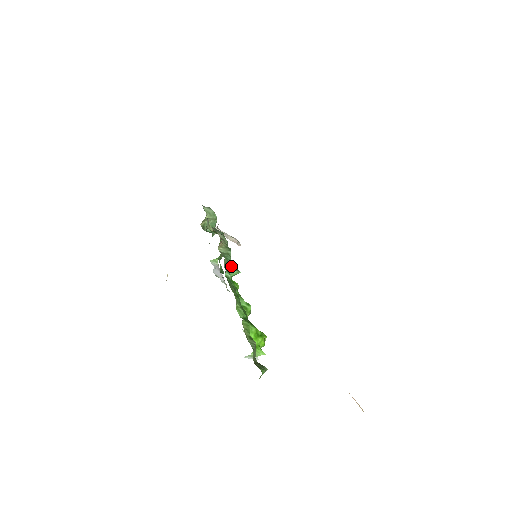
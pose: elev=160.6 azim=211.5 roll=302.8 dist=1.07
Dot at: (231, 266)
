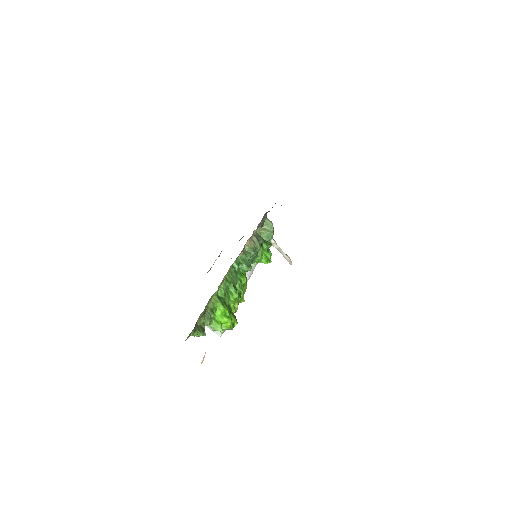
Dot at: (244, 261)
